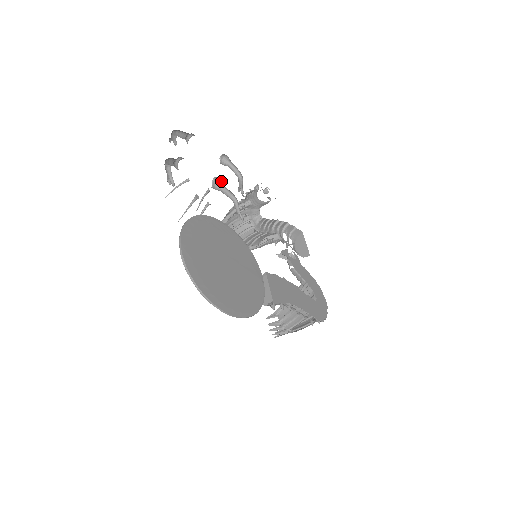
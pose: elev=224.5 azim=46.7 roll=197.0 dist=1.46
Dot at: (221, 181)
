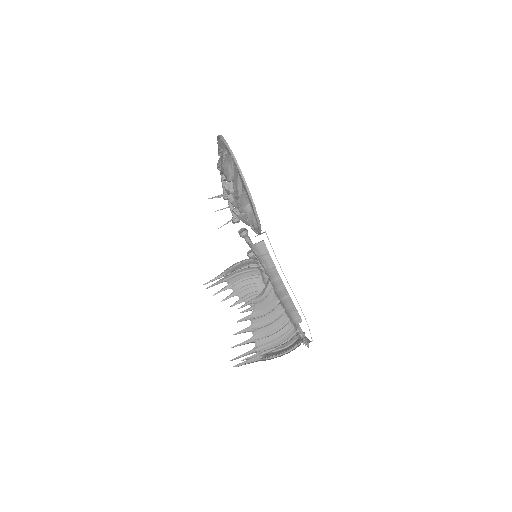
Dot at: (247, 234)
